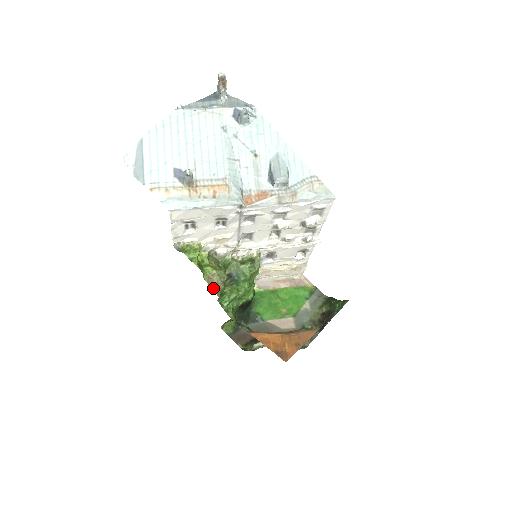
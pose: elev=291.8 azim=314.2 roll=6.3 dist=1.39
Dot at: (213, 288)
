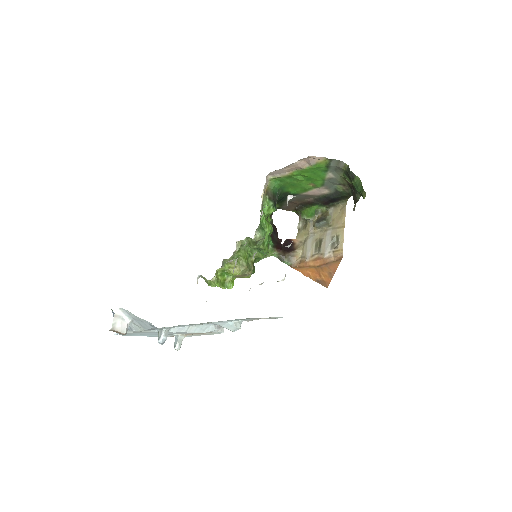
Dot at: occluded
